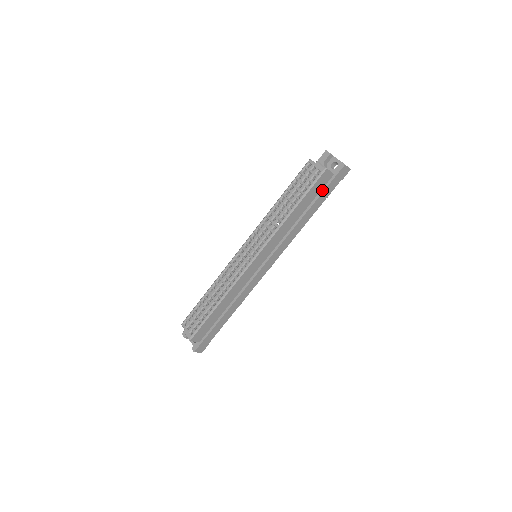
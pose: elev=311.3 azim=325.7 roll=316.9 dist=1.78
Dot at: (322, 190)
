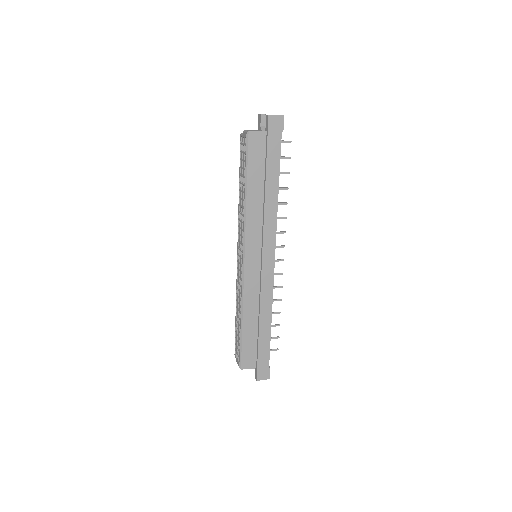
Dot at: (265, 154)
